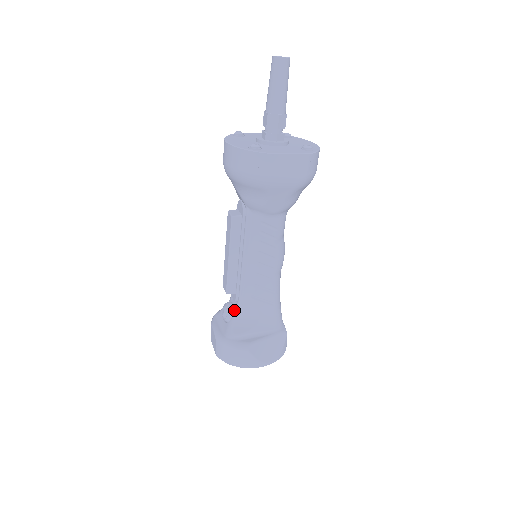
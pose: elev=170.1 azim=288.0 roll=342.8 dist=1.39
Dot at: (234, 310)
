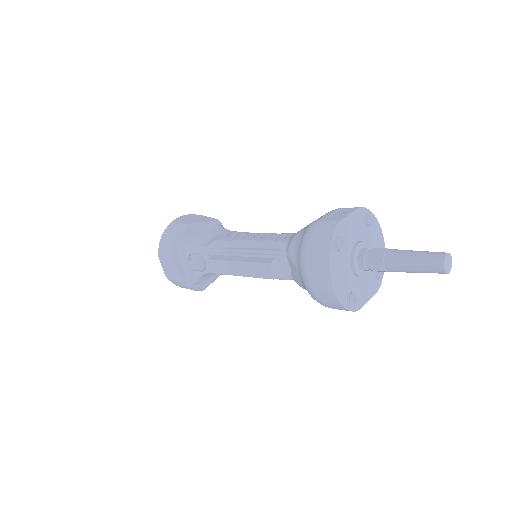
Dot at: (207, 271)
